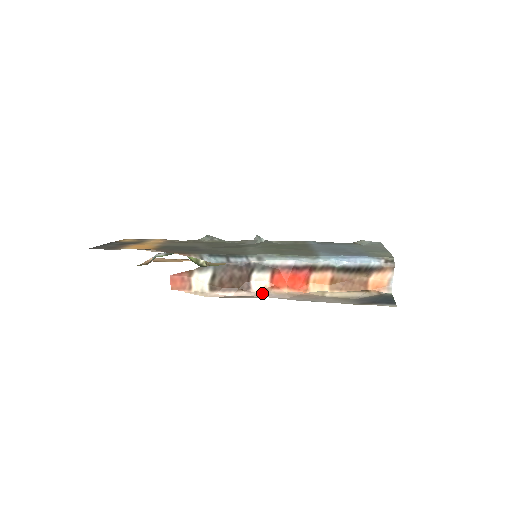
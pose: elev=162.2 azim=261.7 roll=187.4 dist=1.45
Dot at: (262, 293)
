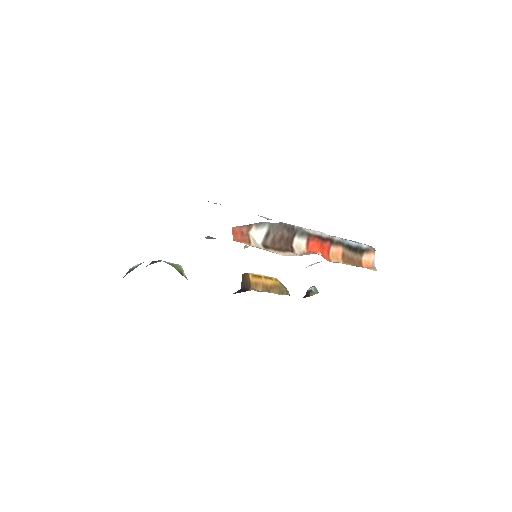
Dot at: (306, 254)
